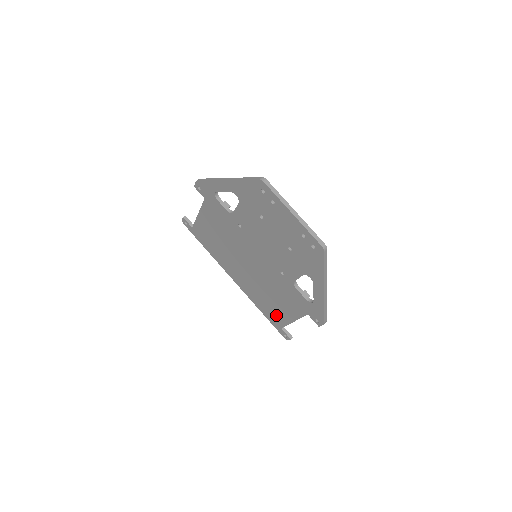
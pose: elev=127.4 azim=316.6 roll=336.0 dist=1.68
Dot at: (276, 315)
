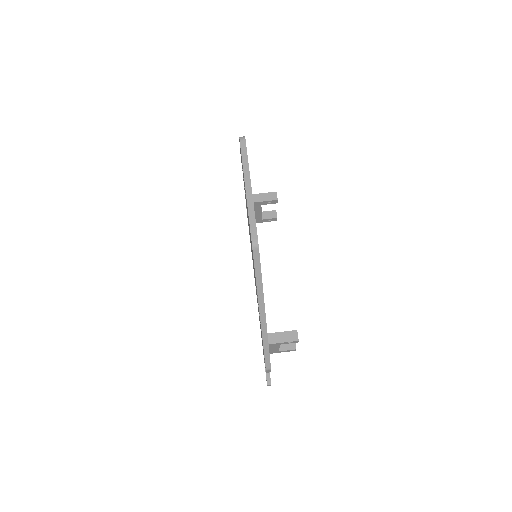
Dot at: (262, 345)
